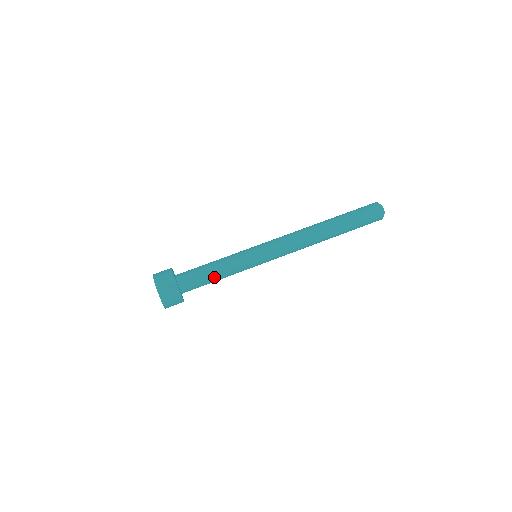
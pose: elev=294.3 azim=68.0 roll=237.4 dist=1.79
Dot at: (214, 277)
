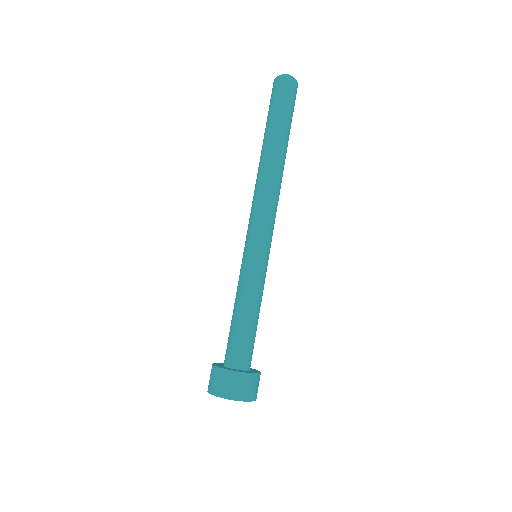
Dot at: (250, 320)
